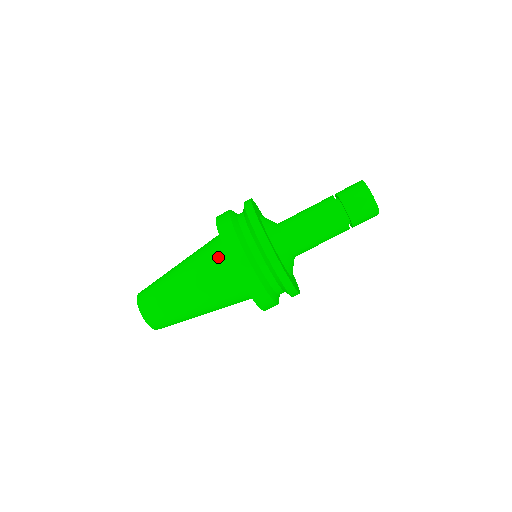
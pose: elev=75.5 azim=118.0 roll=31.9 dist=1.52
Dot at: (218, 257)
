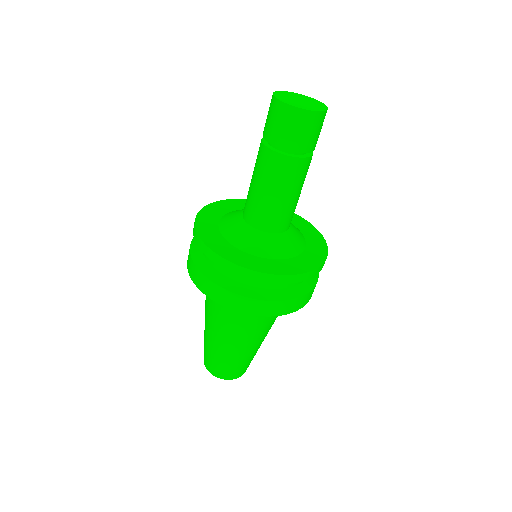
Dot at: occluded
